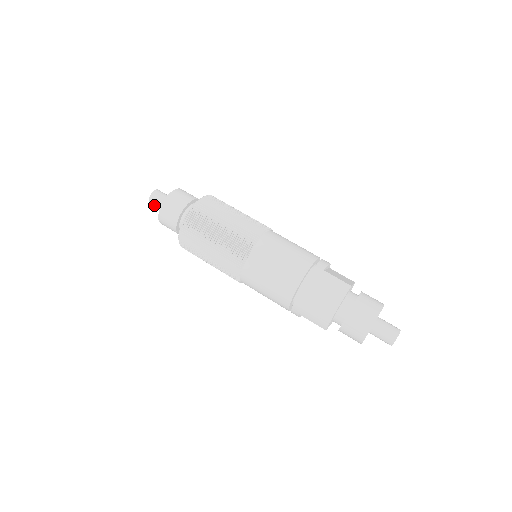
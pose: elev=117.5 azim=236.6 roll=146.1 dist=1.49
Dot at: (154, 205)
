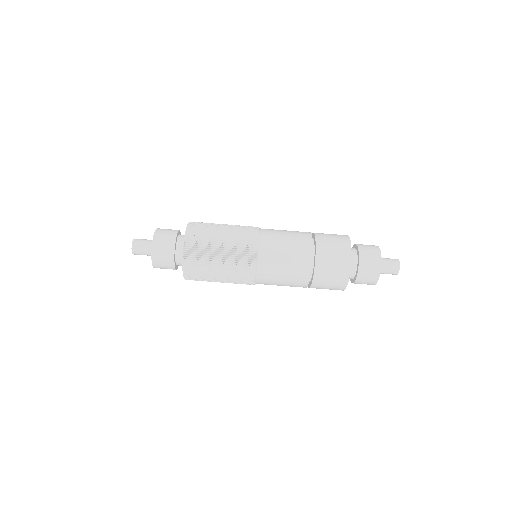
Dot at: occluded
